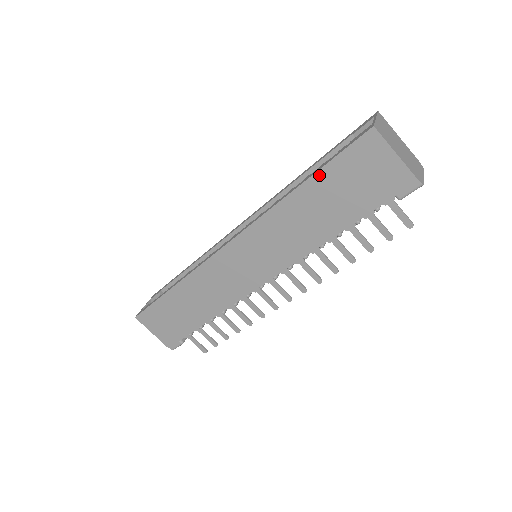
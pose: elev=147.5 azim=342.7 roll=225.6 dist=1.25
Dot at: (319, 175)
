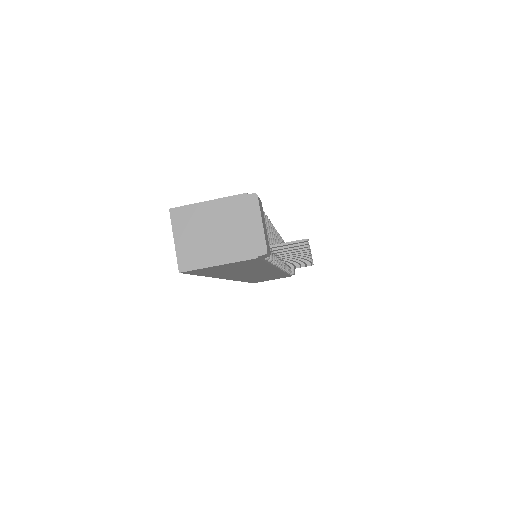
Dot at: (205, 275)
